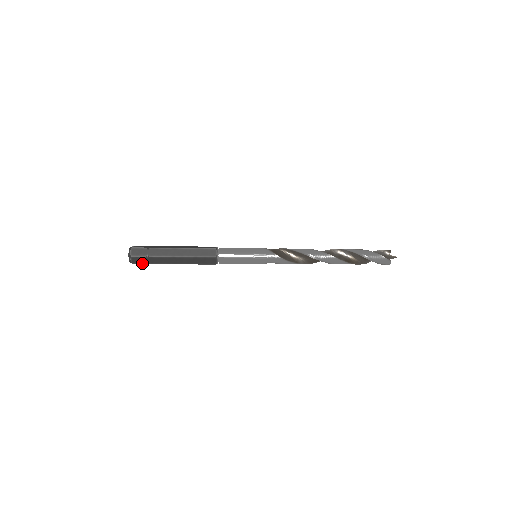
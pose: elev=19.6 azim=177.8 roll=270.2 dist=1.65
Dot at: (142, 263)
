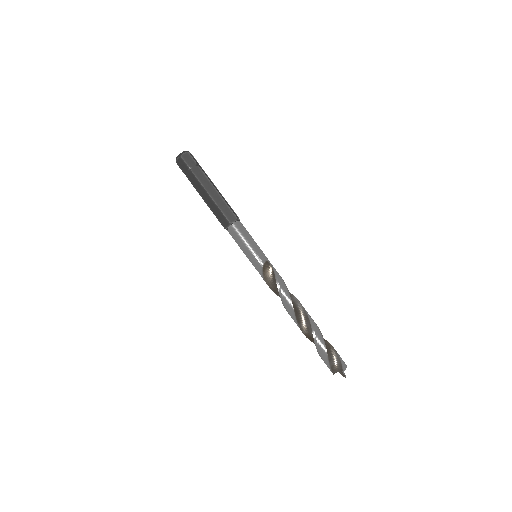
Dot at: occluded
